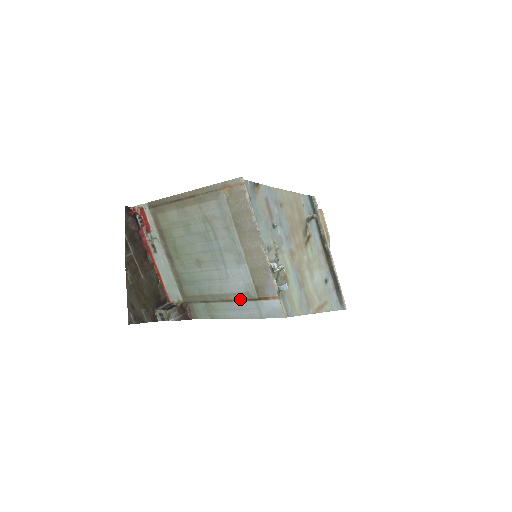
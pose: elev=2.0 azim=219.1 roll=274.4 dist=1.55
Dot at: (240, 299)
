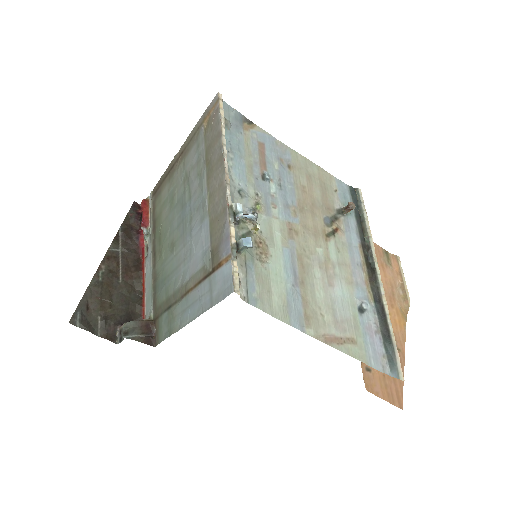
Dot at: (196, 283)
